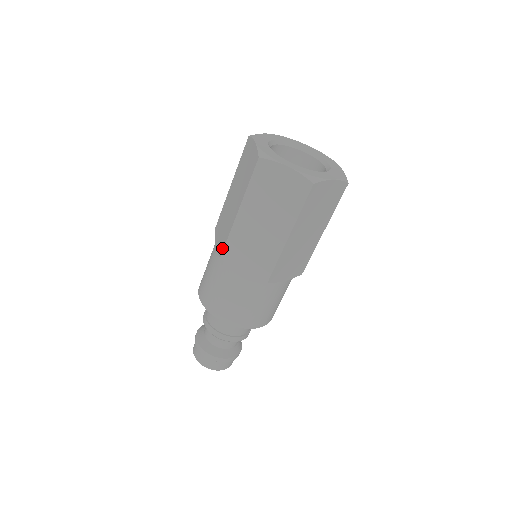
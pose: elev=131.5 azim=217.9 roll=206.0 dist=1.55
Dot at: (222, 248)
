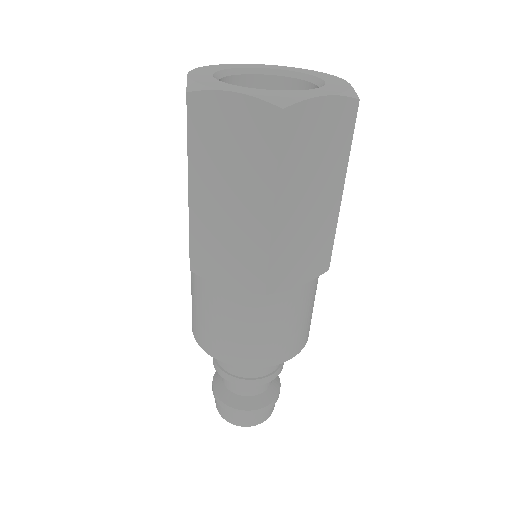
Dot at: (260, 281)
